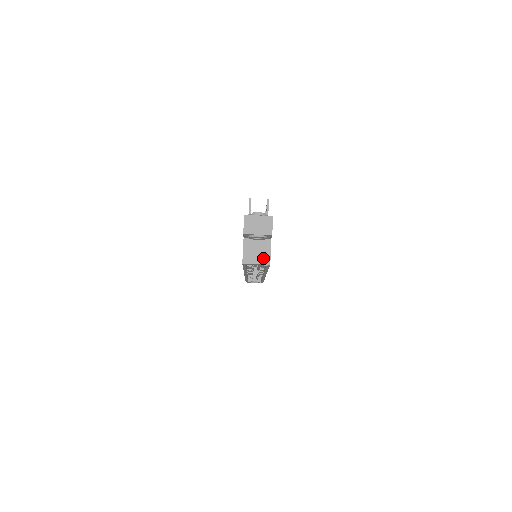
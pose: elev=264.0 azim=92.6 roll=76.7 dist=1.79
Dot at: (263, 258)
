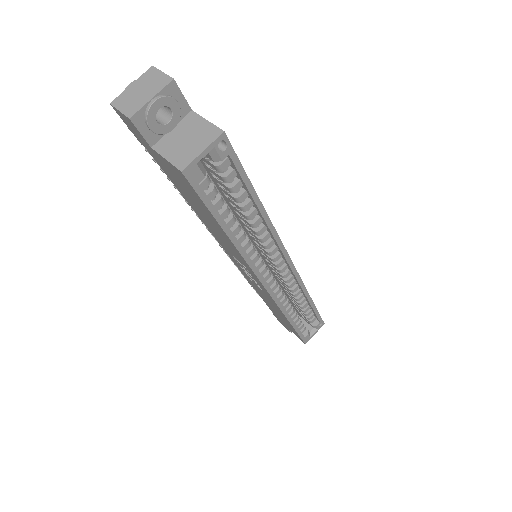
Dot at: (205, 136)
